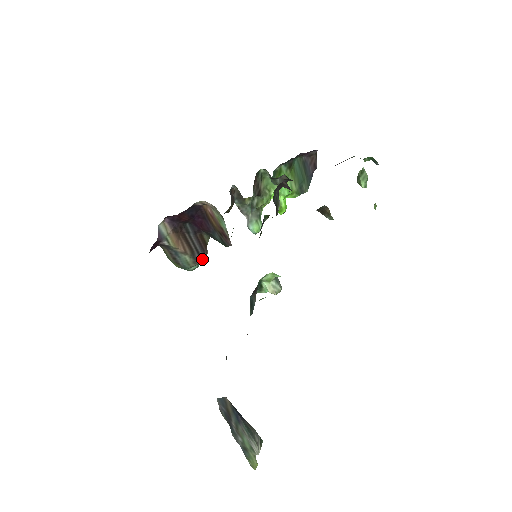
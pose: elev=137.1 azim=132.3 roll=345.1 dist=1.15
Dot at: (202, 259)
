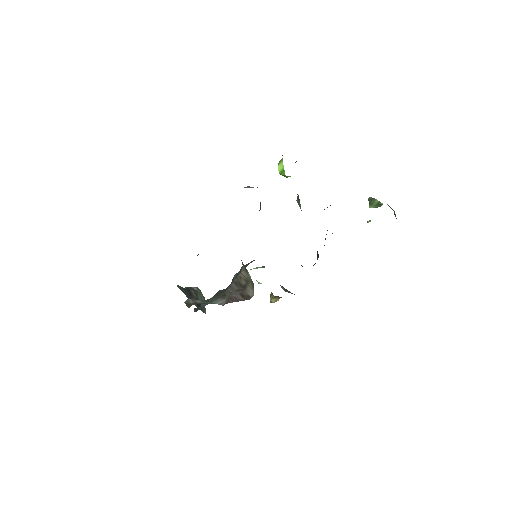
Dot at: occluded
